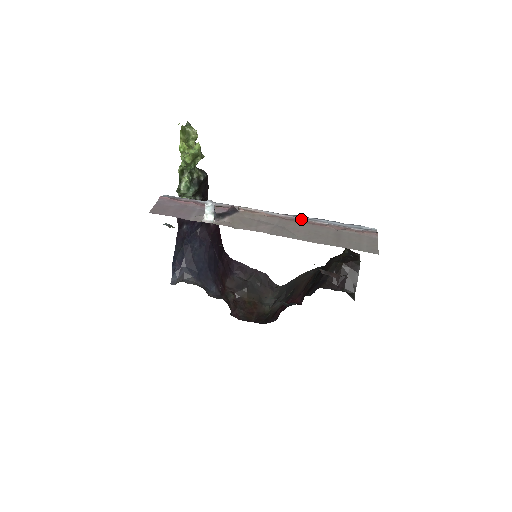
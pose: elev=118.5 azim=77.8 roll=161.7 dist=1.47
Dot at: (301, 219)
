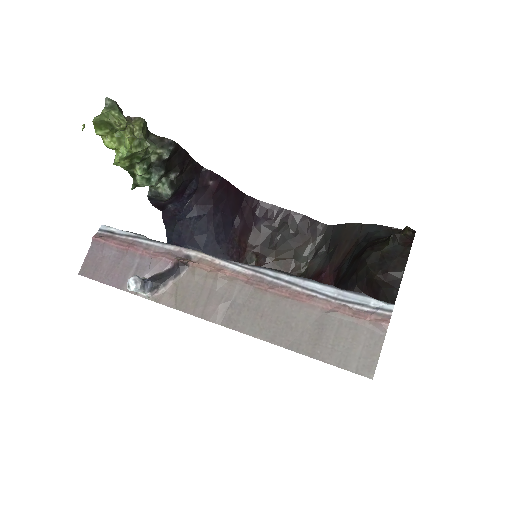
Dot at: (274, 282)
